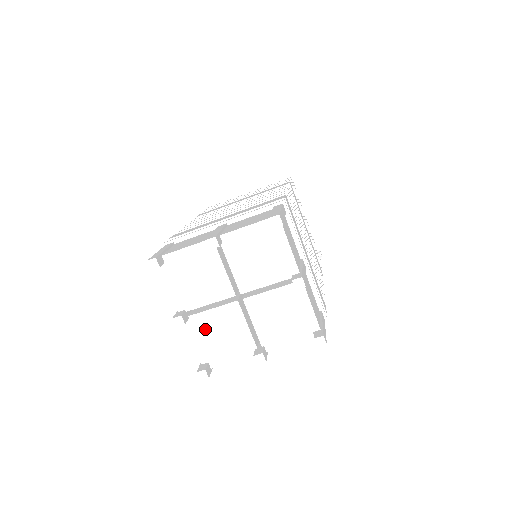
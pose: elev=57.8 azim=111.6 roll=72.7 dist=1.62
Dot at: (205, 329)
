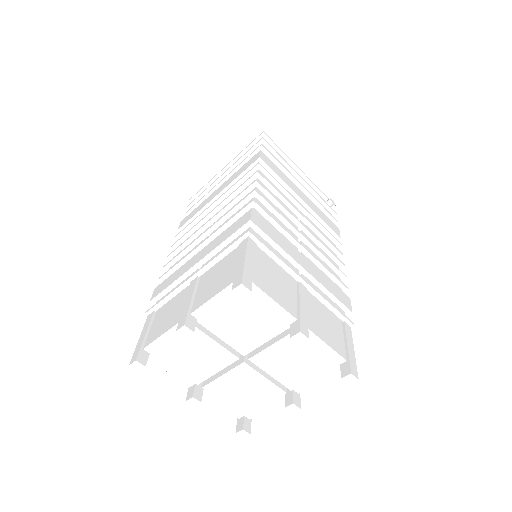
Dot at: (225, 393)
